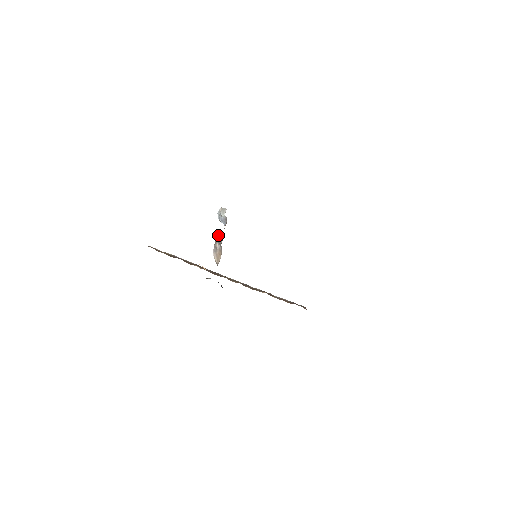
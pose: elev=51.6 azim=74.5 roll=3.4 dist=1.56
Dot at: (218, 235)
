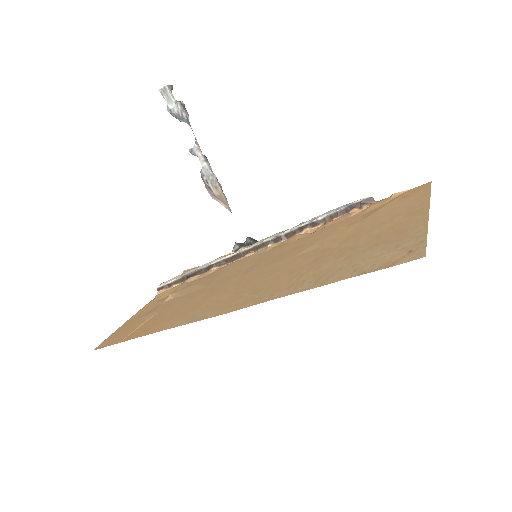
Dot at: (195, 154)
